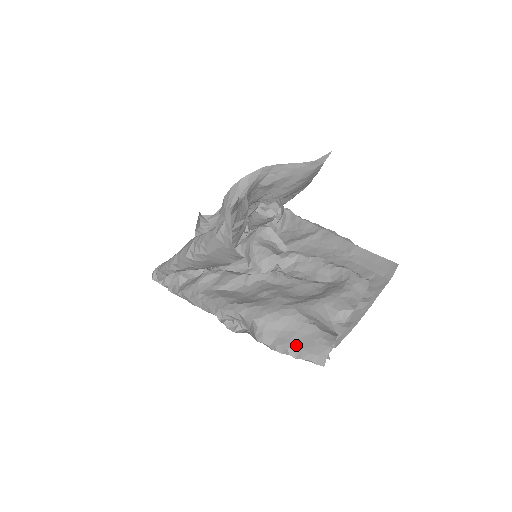
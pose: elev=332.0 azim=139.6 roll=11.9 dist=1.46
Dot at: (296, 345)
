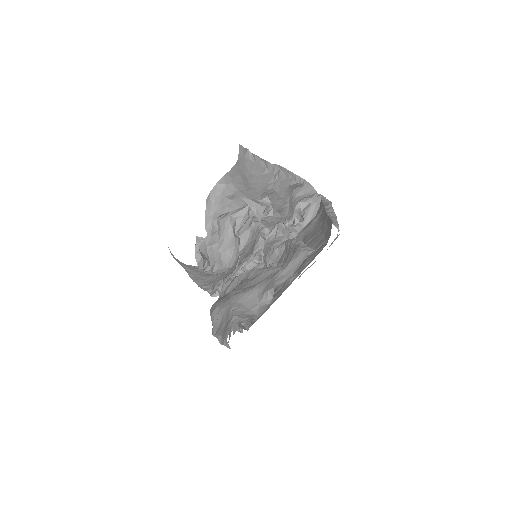
Dot at: (221, 332)
